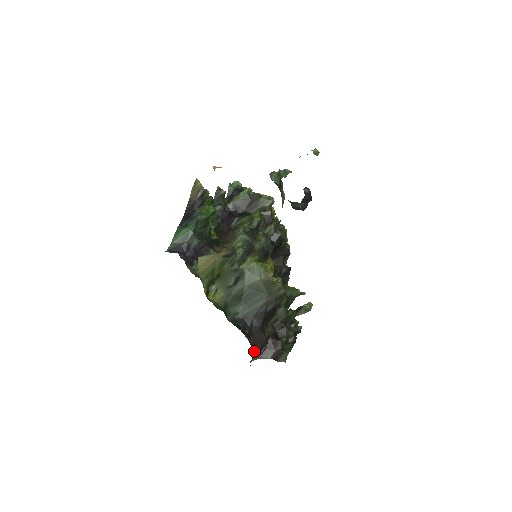
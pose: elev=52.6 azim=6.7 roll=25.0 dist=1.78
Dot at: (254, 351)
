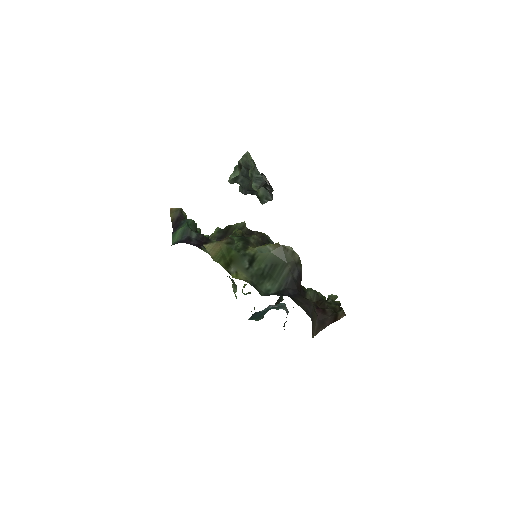
Dot at: occluded
